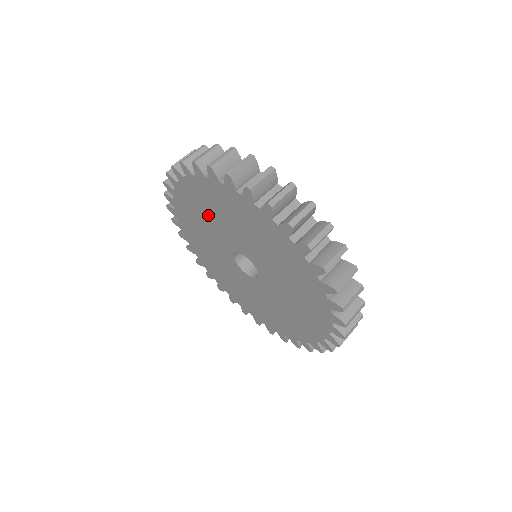
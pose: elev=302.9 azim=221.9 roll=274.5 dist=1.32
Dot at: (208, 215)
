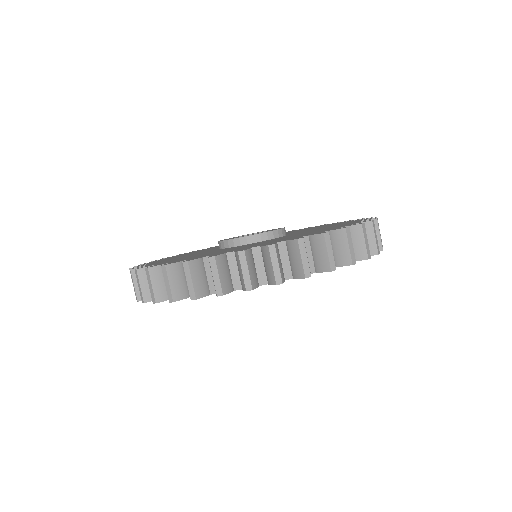
Dot at: occluded
